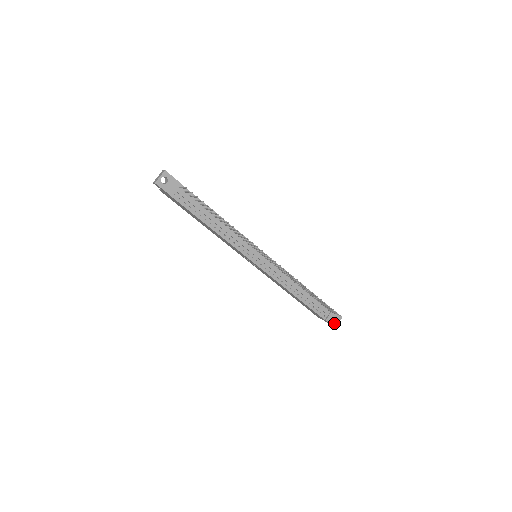
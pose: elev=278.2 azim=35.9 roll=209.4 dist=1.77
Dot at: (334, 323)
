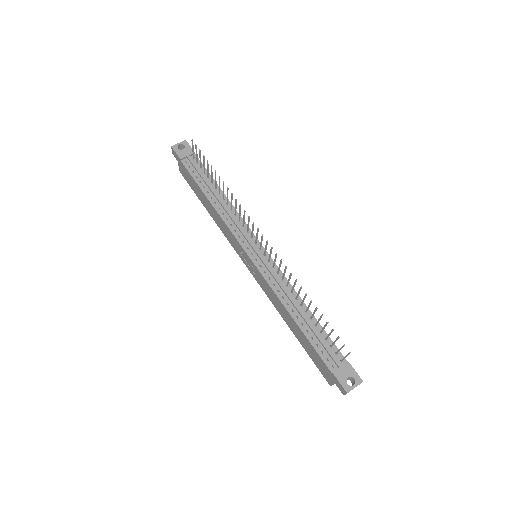
Dot at: (347, 384)
